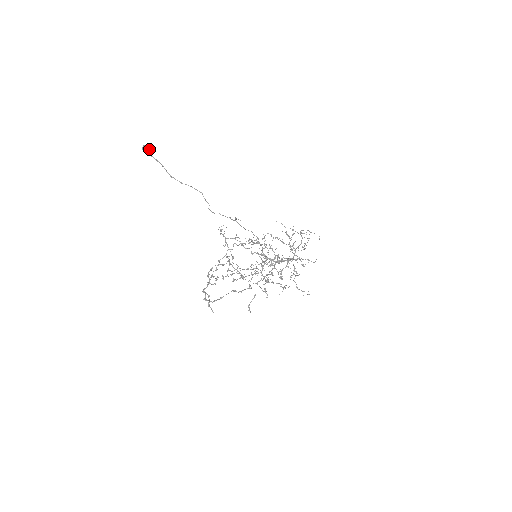
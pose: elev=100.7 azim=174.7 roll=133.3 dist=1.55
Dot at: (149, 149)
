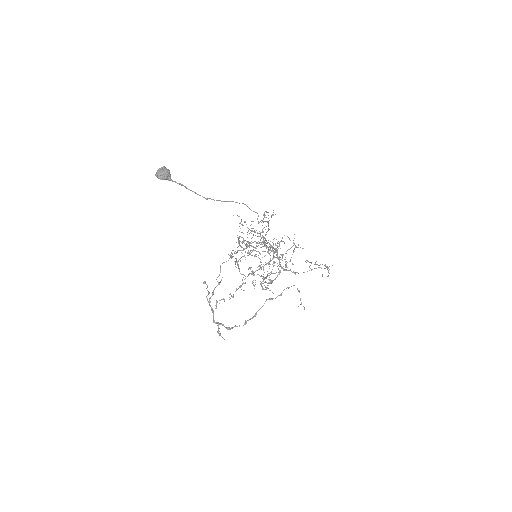
Dot at: (168, 173)
